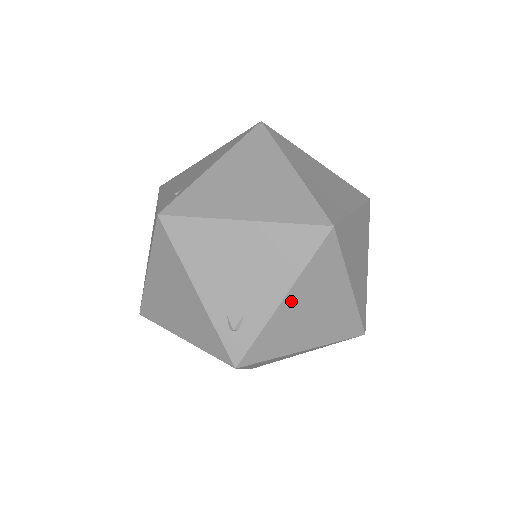
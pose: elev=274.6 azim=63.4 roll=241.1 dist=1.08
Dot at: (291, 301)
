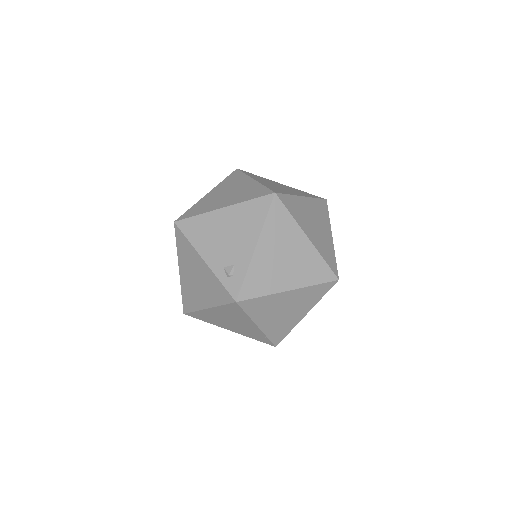
Dot at: (262, 248)
